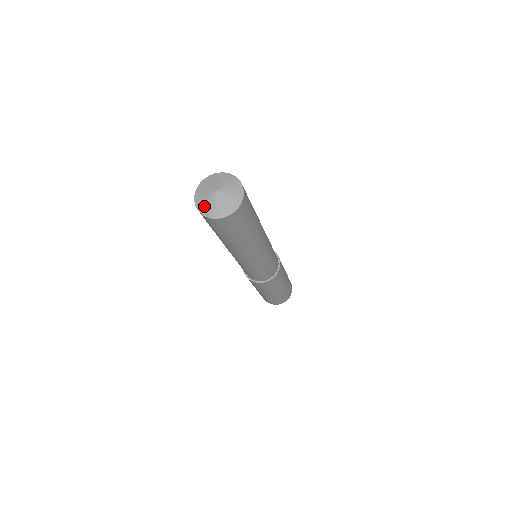
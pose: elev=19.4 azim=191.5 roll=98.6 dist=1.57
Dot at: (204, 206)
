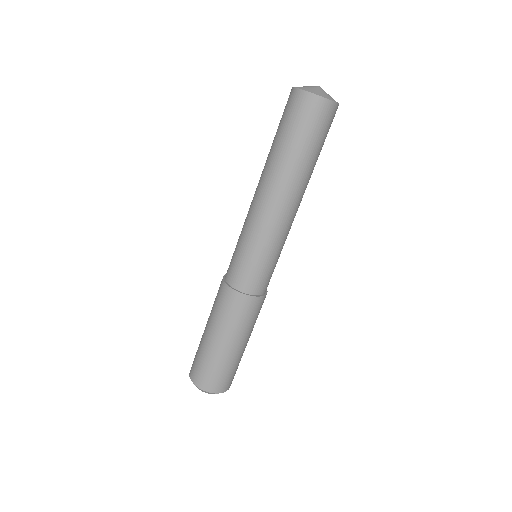
Dot at: (306, 88)
